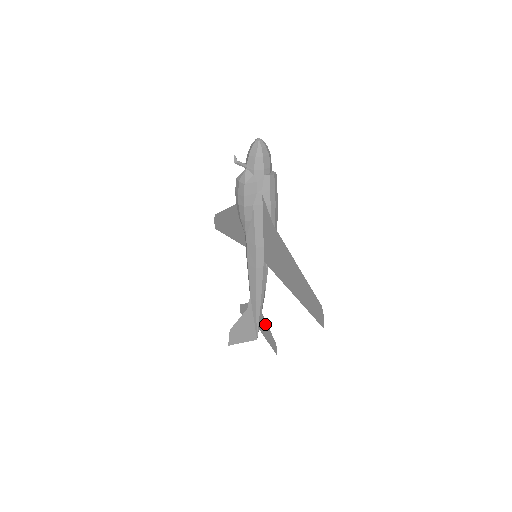
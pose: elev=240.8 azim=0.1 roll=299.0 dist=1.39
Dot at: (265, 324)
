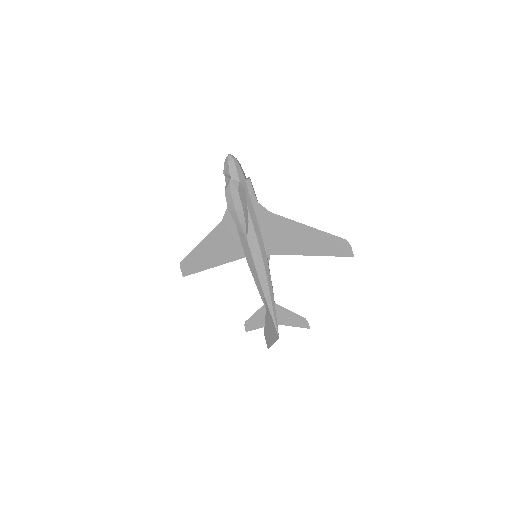
Dot at: (286, 312)
